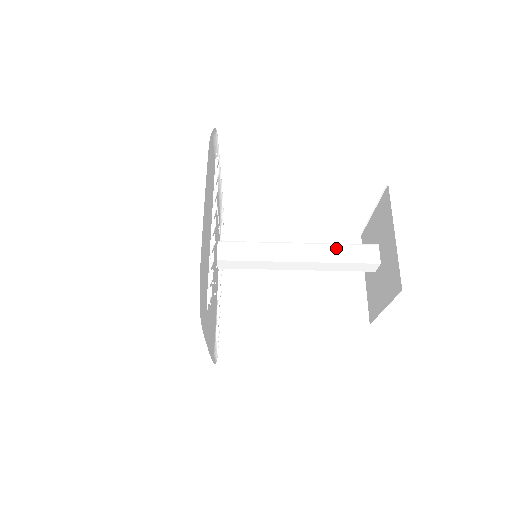
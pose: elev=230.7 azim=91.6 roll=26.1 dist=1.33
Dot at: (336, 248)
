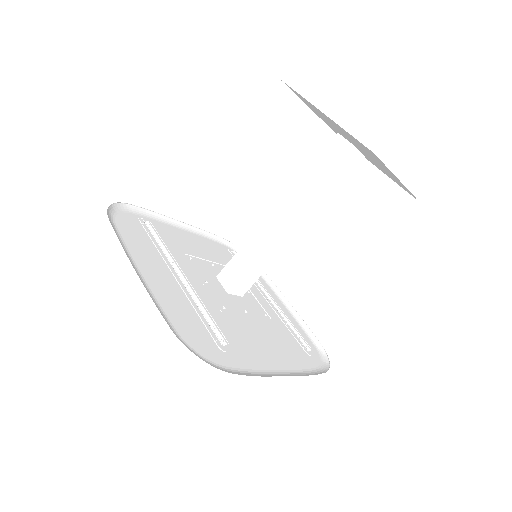
Dot at: (306, 178)
